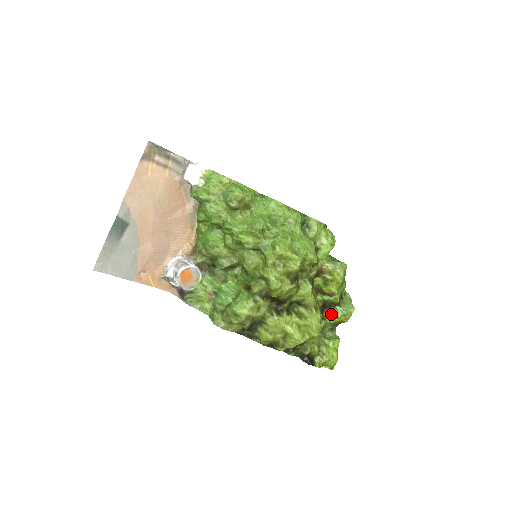
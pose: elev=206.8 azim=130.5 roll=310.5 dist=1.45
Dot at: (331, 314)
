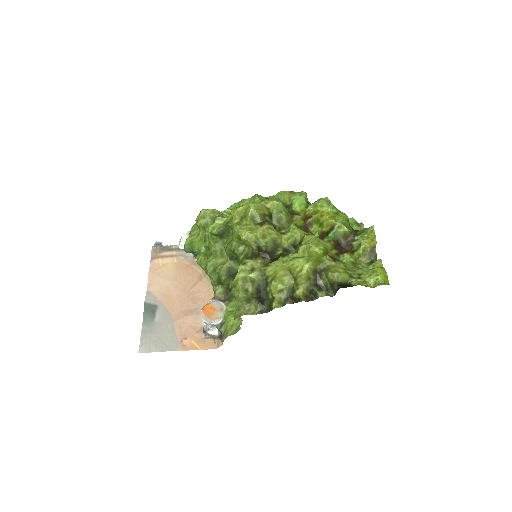
Dot at: (356, 248)
